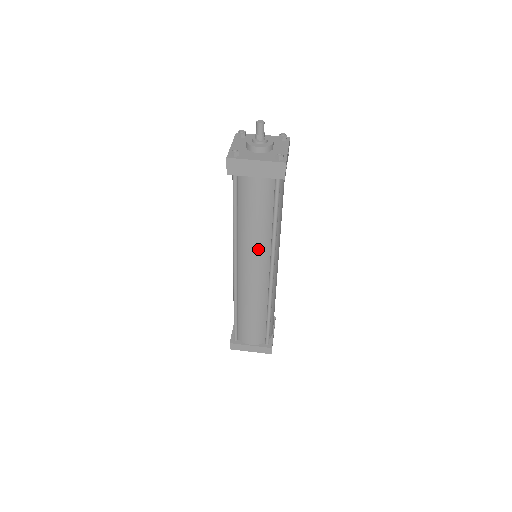
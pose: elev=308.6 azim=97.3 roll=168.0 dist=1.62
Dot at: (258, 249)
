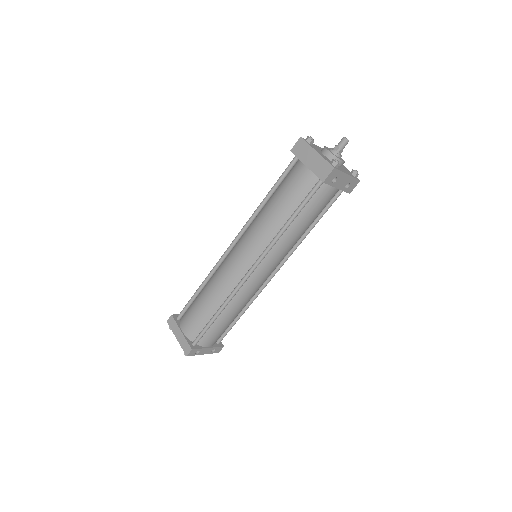
Dot at: (260, 235)
